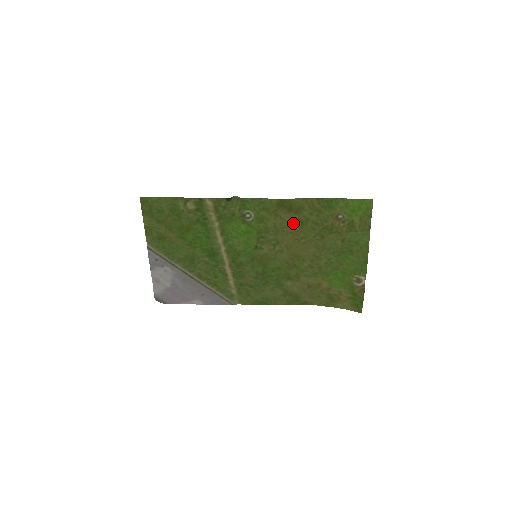
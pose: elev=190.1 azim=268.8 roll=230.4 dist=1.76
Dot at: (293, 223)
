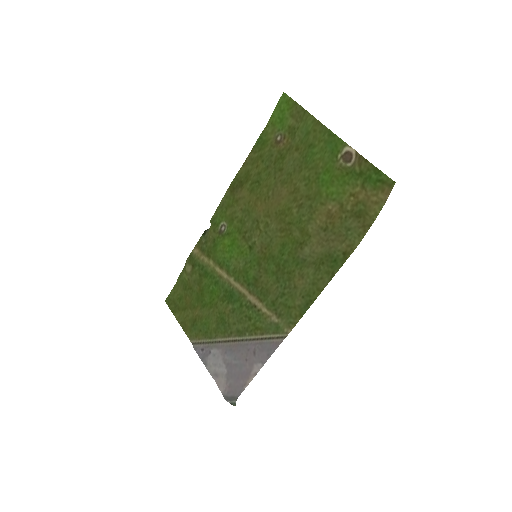
Dot at: (252, 191)
